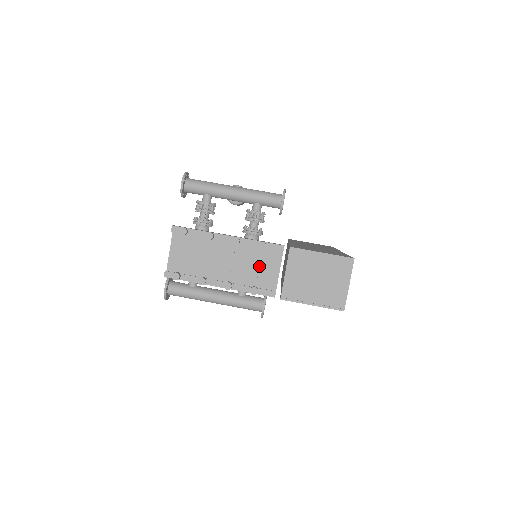
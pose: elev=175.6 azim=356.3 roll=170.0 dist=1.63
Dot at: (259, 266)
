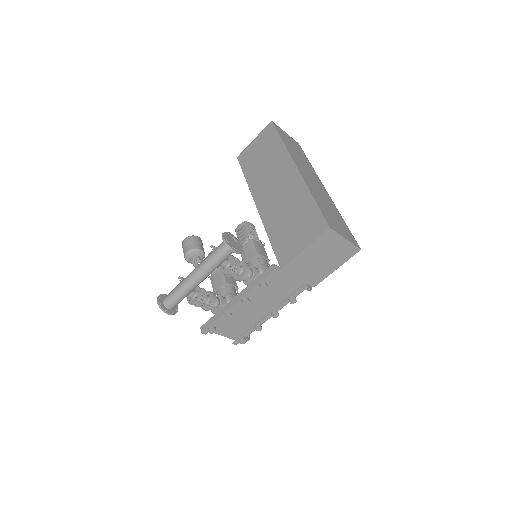
Dot at: (275, 286)
